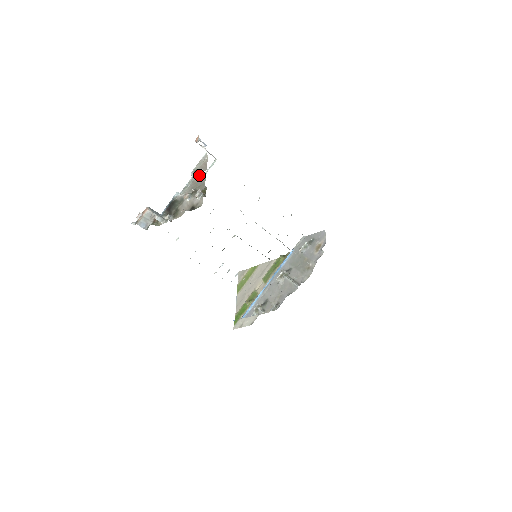
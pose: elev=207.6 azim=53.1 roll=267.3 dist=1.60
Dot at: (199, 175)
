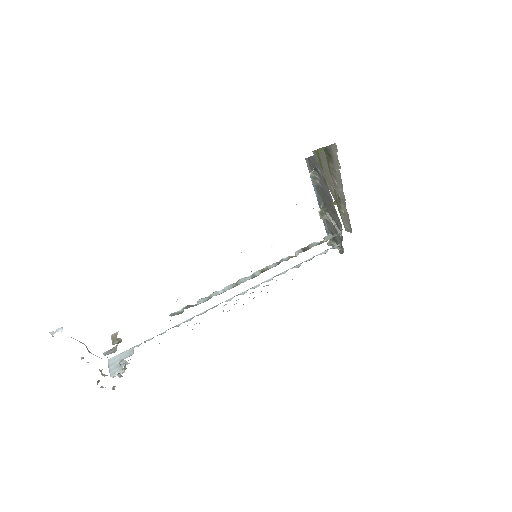
Dot at: occluded
